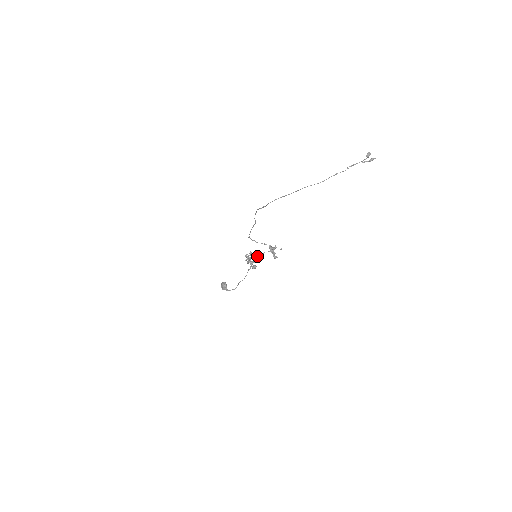
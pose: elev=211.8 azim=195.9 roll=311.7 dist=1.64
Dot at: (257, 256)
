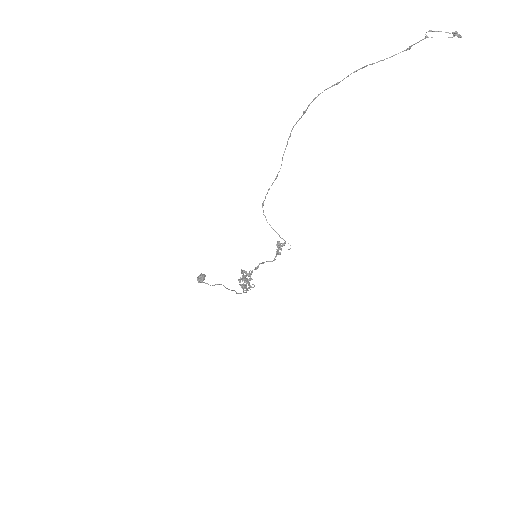
Dot at: occluded
